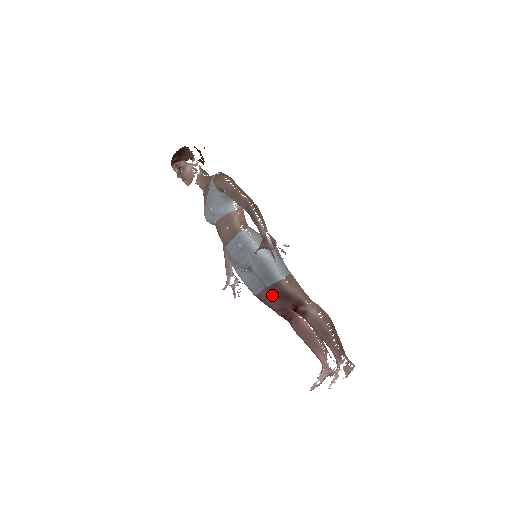
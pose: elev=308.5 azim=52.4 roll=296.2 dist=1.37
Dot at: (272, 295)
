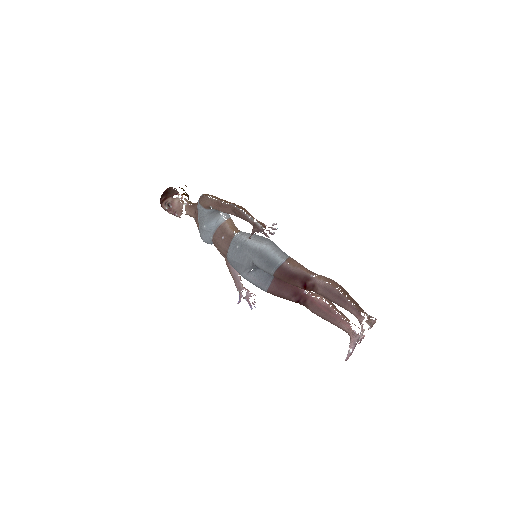
Dot at: (281, 284)
